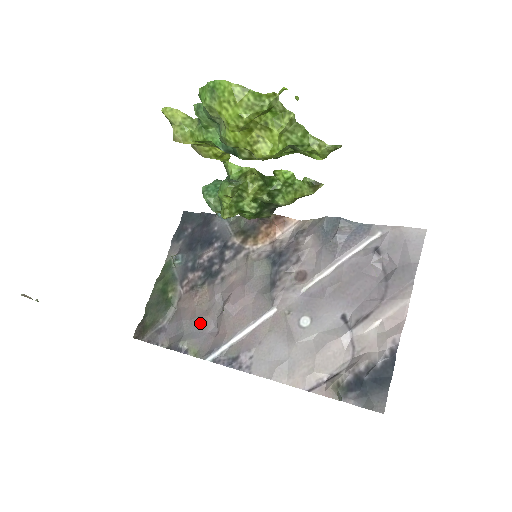
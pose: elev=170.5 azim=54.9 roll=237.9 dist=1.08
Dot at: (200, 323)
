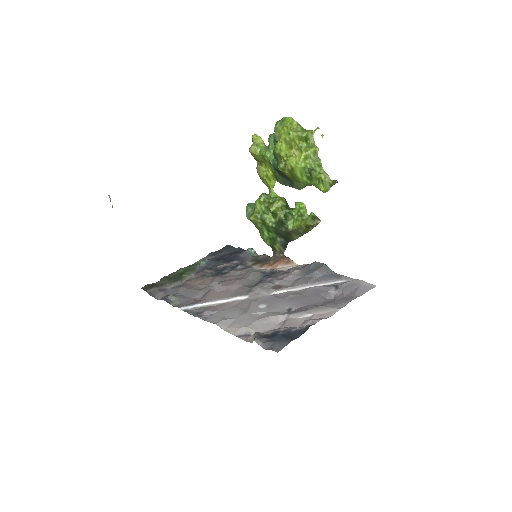
Dot at: (192, 292)
